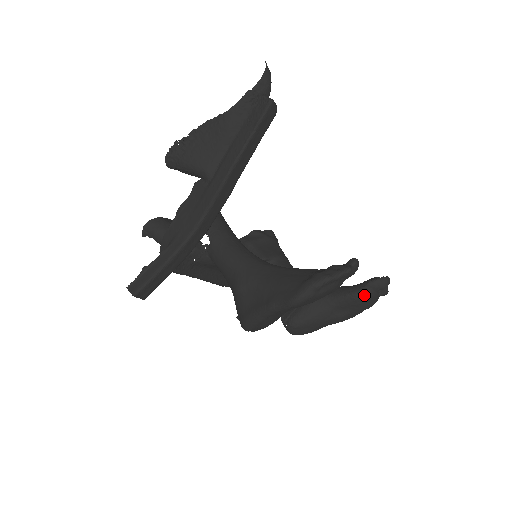
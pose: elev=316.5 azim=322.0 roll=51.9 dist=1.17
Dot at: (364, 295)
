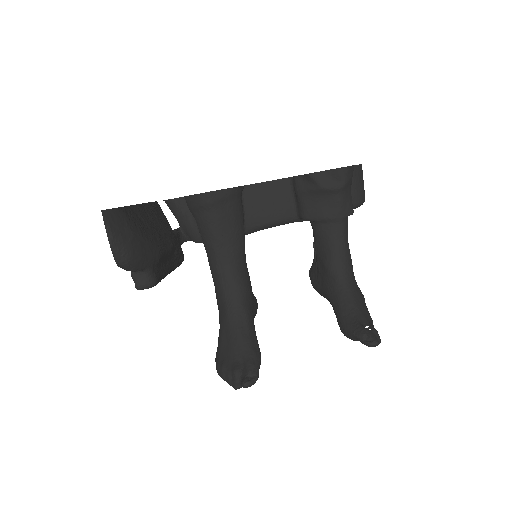
Dot at: occluded
